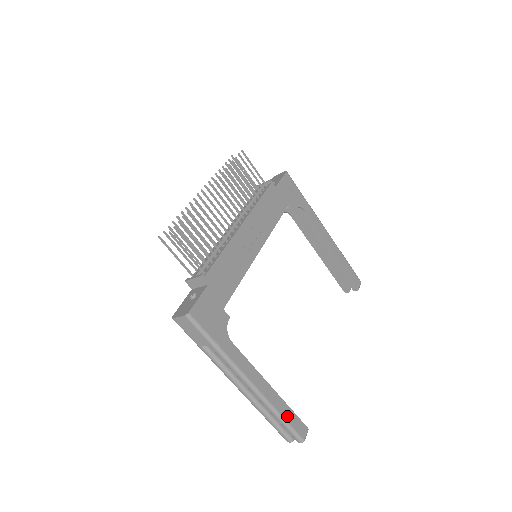
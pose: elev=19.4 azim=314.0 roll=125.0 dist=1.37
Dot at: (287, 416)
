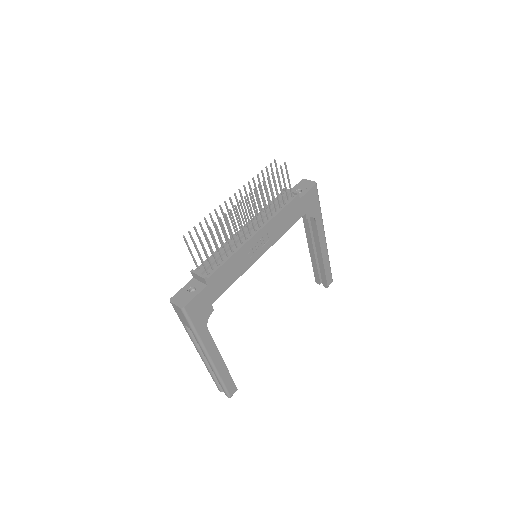
Dot at: (226, 381)
